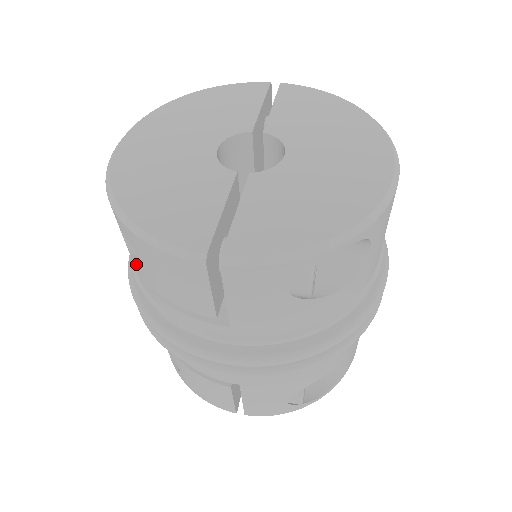
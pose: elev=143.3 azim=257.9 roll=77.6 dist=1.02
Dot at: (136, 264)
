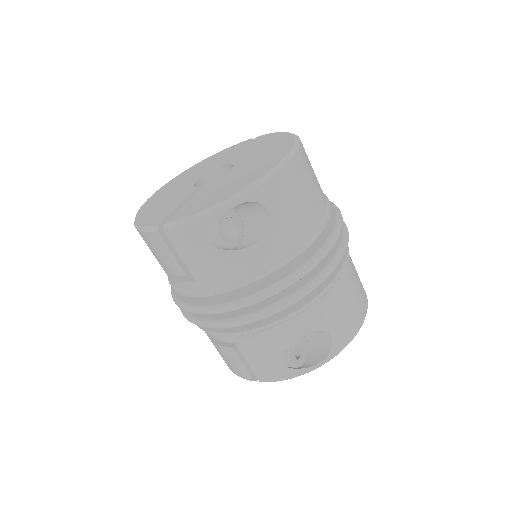
Dot at: occluded
